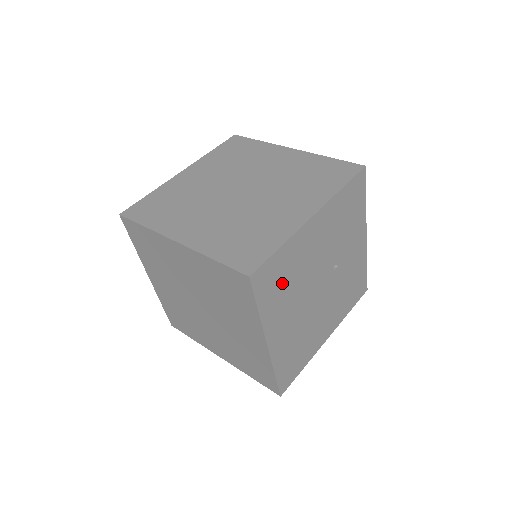
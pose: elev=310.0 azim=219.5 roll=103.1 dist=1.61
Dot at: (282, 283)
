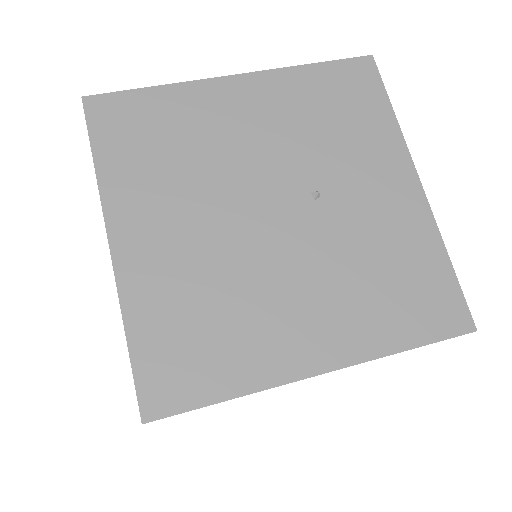
Dot at: (157, 146)
